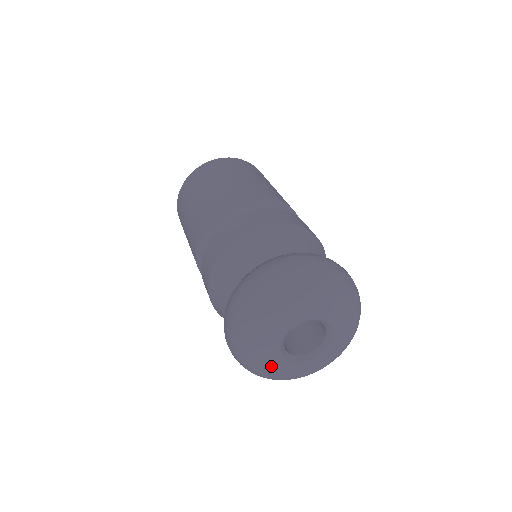
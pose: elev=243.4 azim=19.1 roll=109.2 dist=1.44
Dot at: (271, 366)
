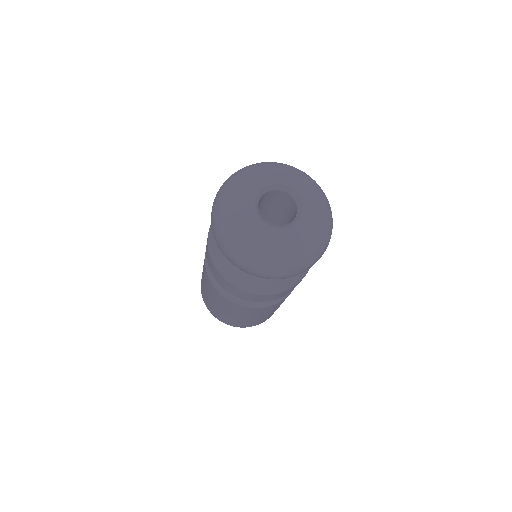
Dot at: (255, 232)
